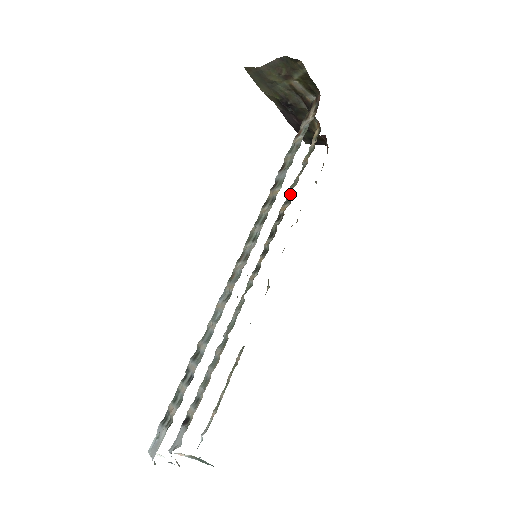
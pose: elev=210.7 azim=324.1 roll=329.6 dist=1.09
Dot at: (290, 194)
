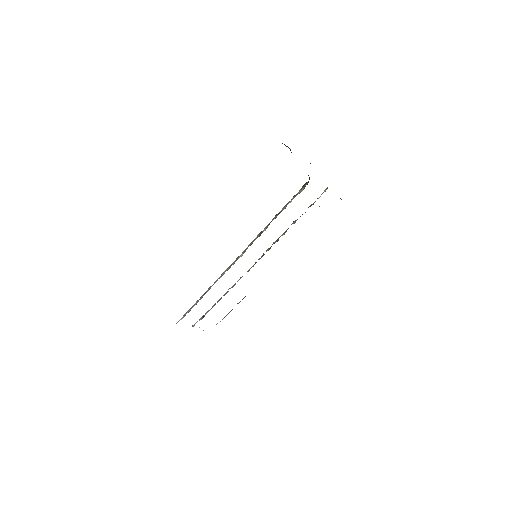
Dot at: occluded
